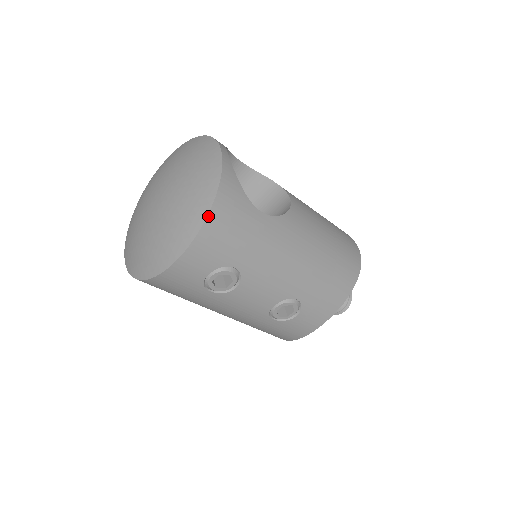
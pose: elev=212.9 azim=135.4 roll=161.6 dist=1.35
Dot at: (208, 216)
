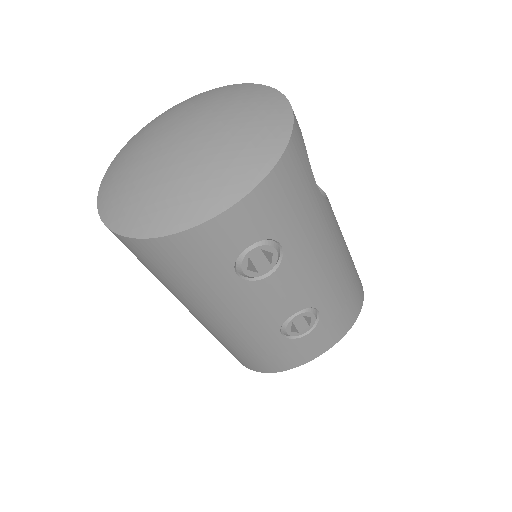
Dot at: (280, 160)
